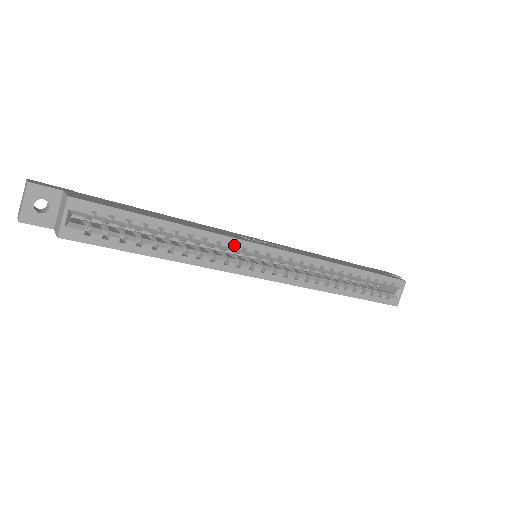
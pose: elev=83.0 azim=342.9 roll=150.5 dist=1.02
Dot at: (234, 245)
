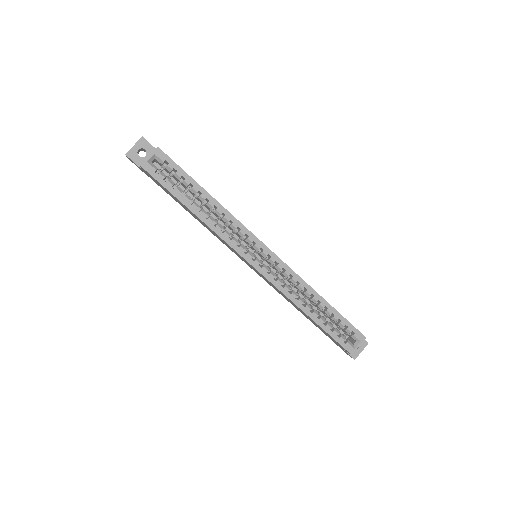
Dot at: (241, 229)
